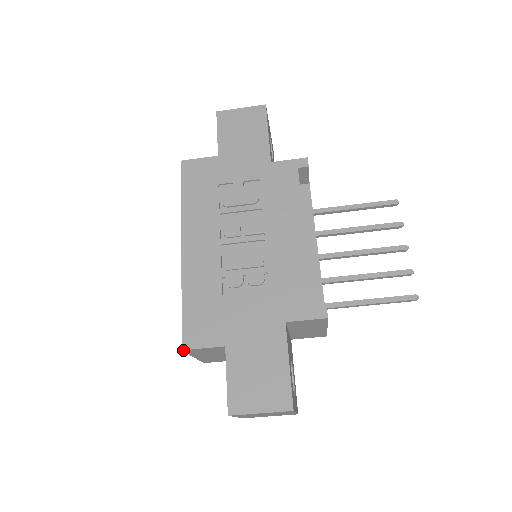
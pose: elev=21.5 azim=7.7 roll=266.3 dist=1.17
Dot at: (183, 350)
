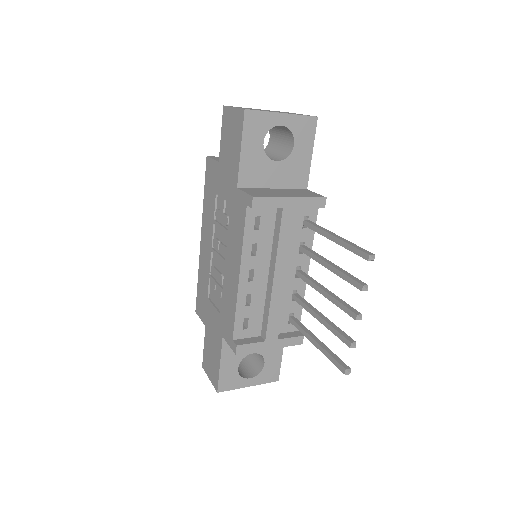
Dot at: (197, 312)
